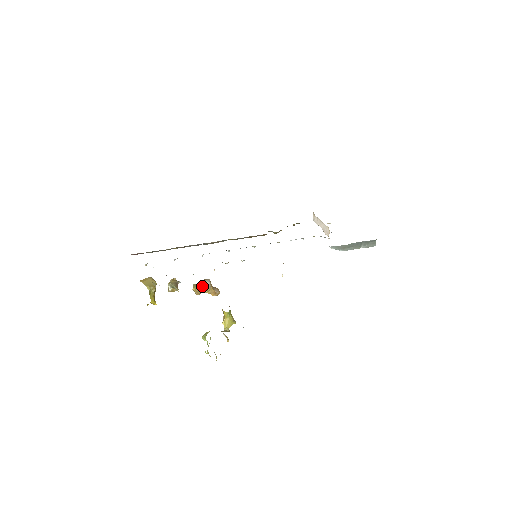
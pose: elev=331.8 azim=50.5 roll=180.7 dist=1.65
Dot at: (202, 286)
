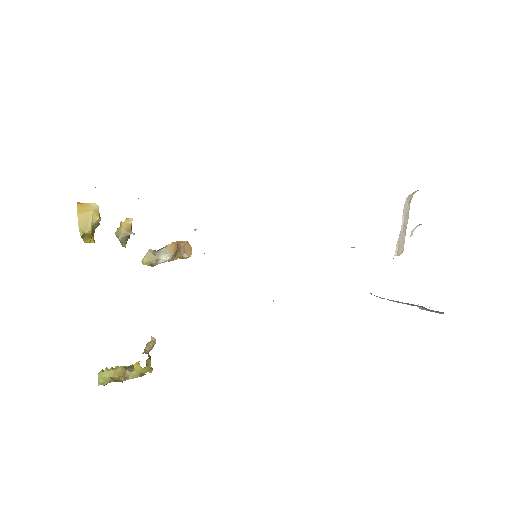
Dot at: (158, 260)
